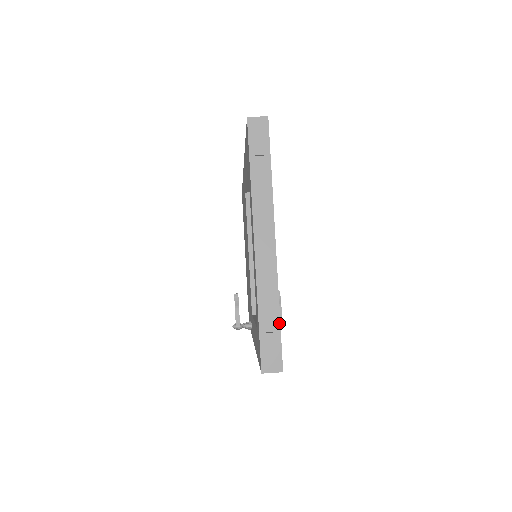
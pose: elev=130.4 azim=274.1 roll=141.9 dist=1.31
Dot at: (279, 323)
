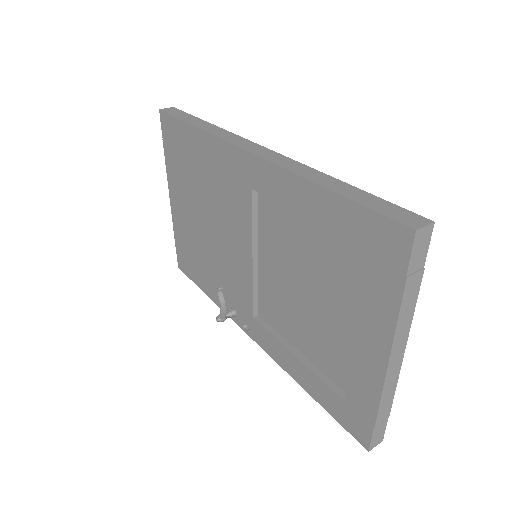
Dot at: (390, 411)
